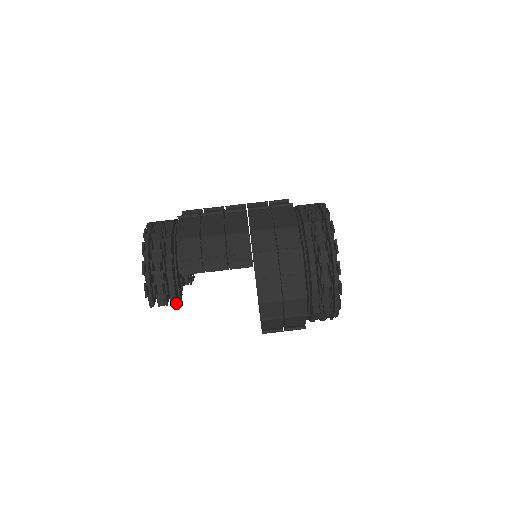
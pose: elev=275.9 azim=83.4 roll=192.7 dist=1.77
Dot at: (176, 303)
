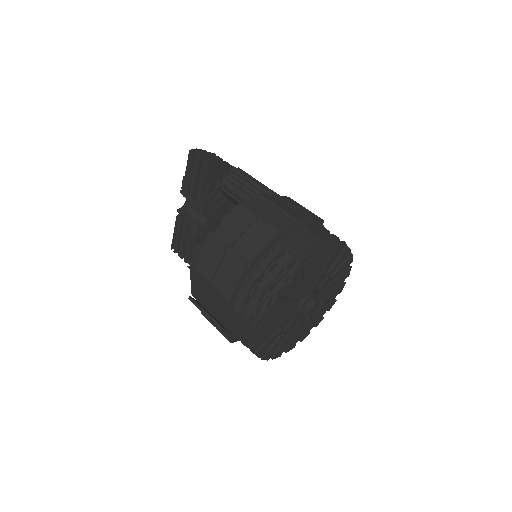
Dot at: (208, 159)
